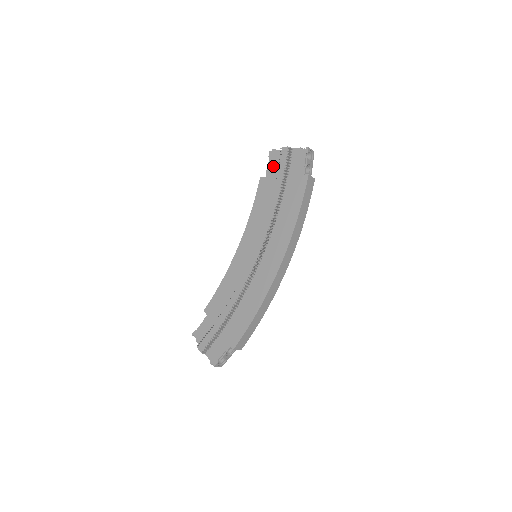
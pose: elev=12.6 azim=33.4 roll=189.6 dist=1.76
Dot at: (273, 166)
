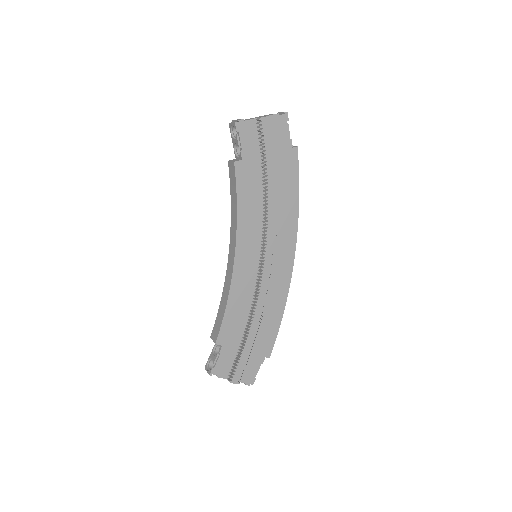
Dot at: (248, 143)
